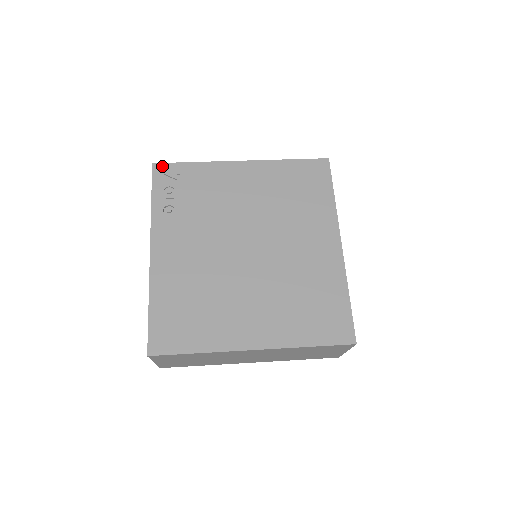
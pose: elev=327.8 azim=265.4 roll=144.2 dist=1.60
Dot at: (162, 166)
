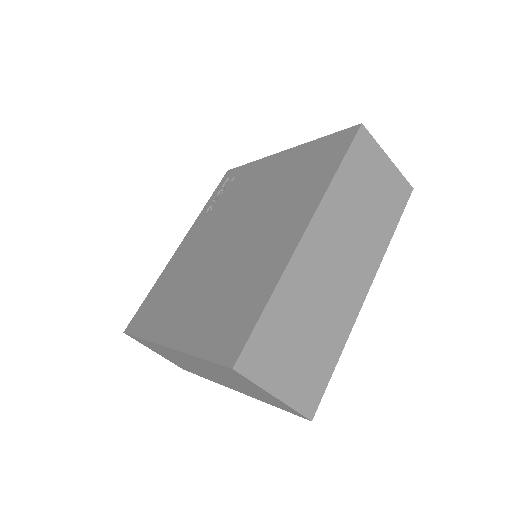
Dot at: (231, 171)
